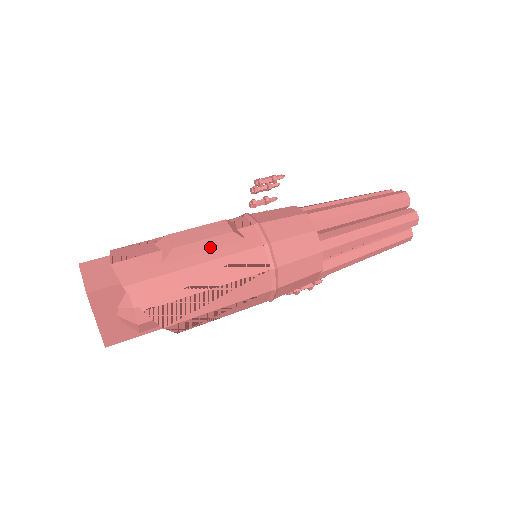
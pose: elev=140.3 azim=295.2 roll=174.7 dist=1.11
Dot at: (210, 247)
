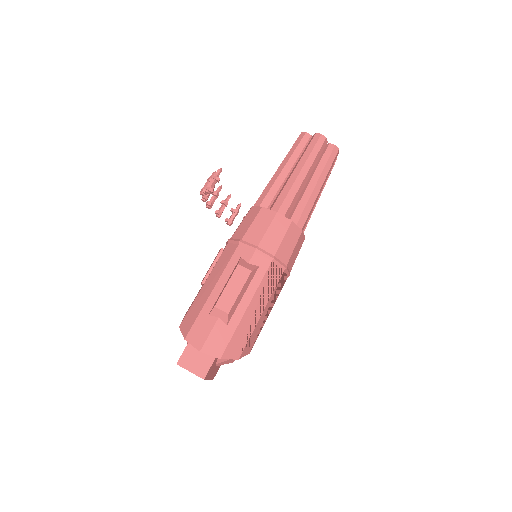
Dot at: (244, 291)
